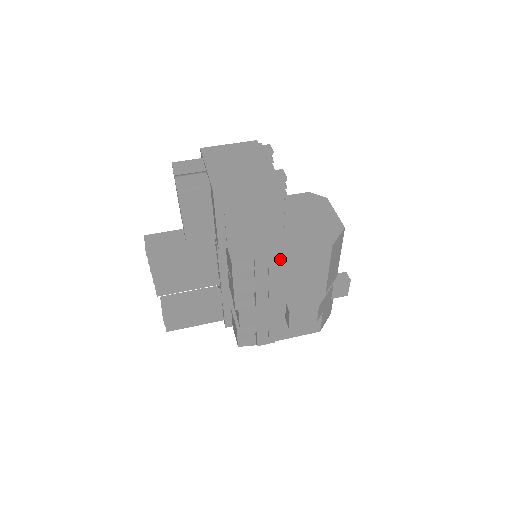
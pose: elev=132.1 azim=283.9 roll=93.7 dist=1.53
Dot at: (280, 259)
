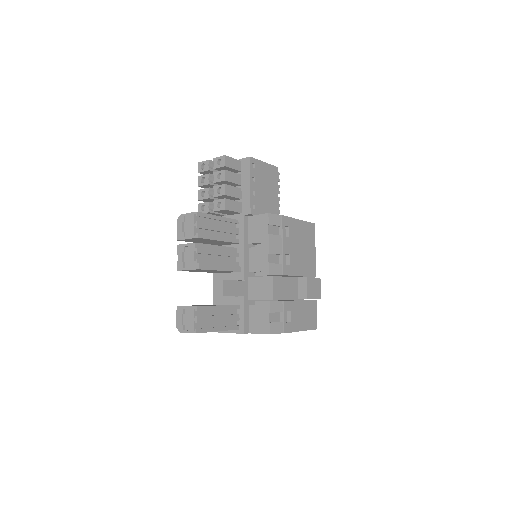
Dot at: (293, 222)
